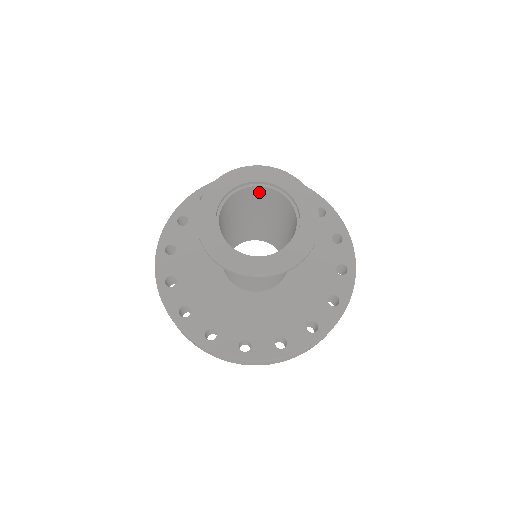
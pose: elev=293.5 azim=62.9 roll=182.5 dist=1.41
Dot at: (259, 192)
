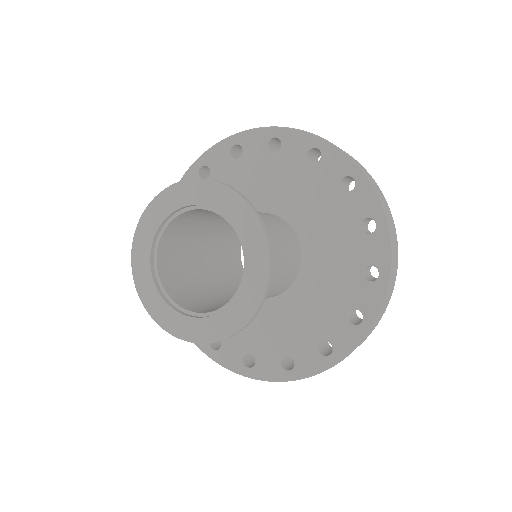
Dot at: occluded
